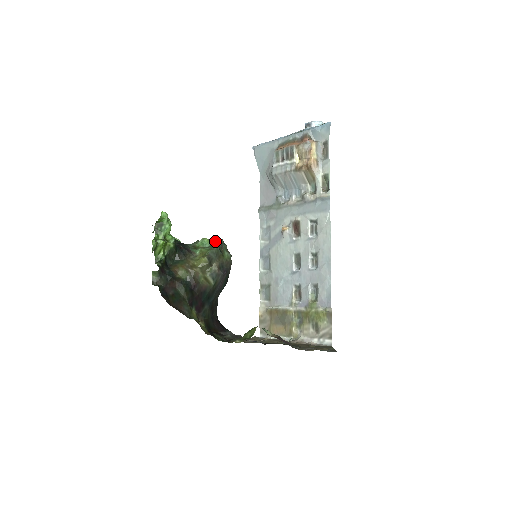
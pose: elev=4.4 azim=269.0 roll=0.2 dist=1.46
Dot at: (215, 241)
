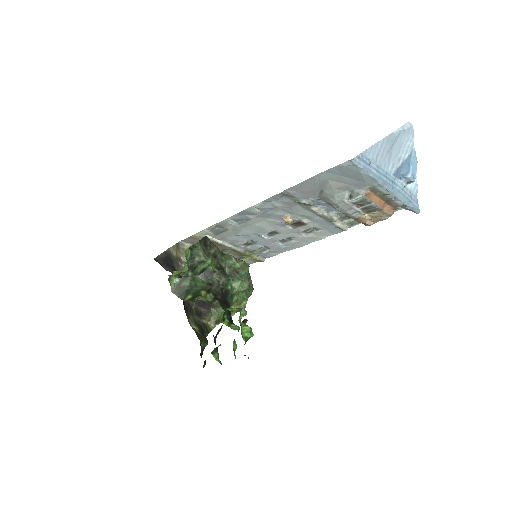
Dot at: (247, 278)
